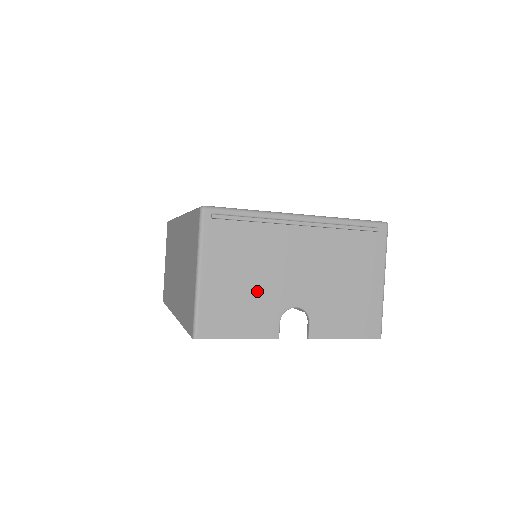
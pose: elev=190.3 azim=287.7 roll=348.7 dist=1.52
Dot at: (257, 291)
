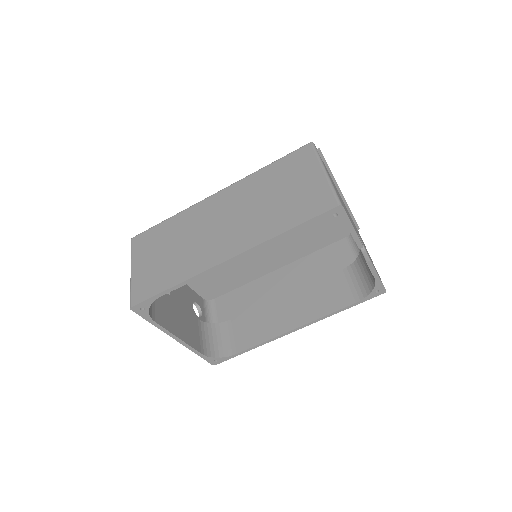
Dot at: occluded
